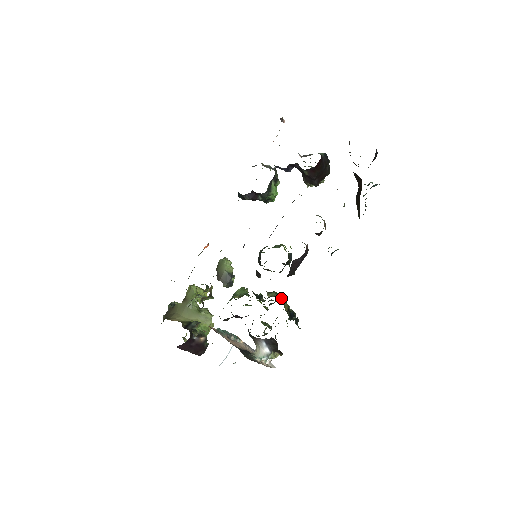
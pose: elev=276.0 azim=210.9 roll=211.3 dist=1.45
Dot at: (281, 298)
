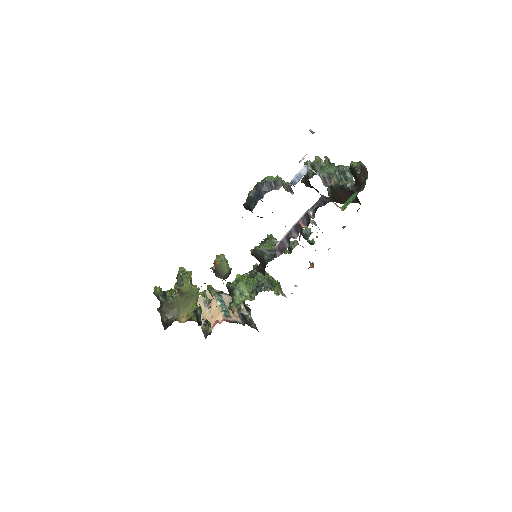
Dot at: (281, 290)
